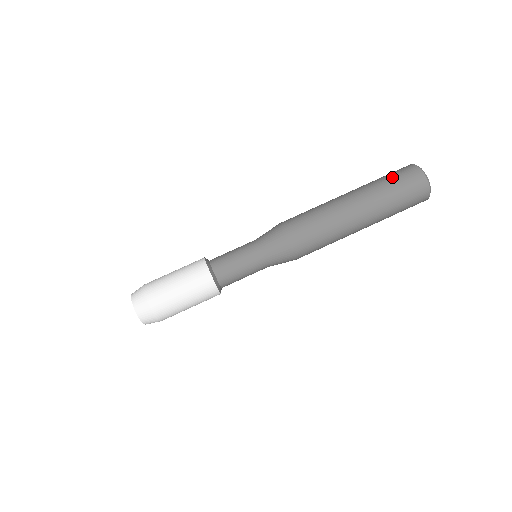
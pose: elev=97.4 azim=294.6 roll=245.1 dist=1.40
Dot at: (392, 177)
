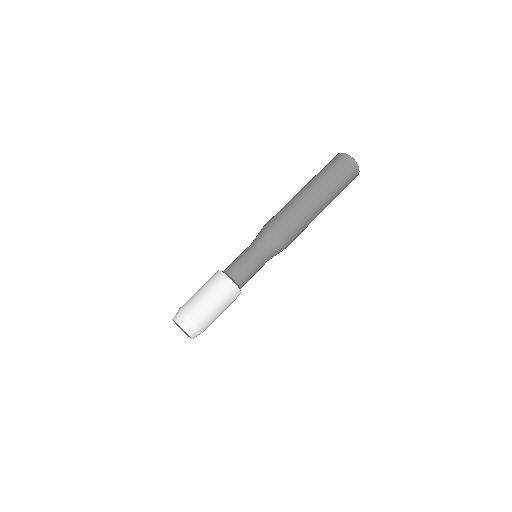
Dot at: (326, 166)
